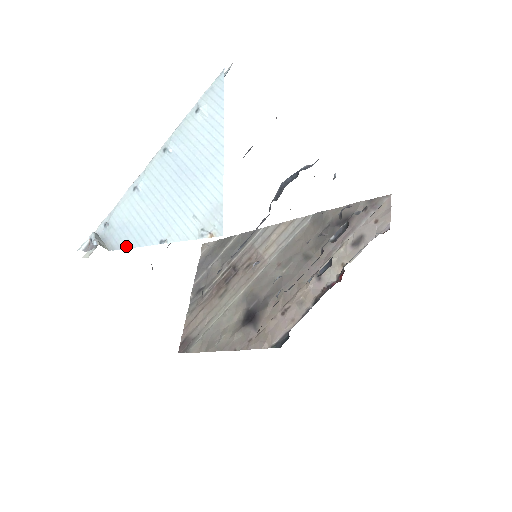
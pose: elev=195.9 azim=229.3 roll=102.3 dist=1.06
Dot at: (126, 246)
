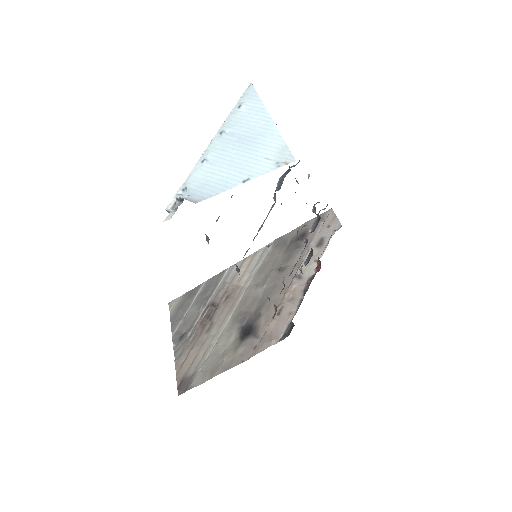
Dot at: (211, 195)
